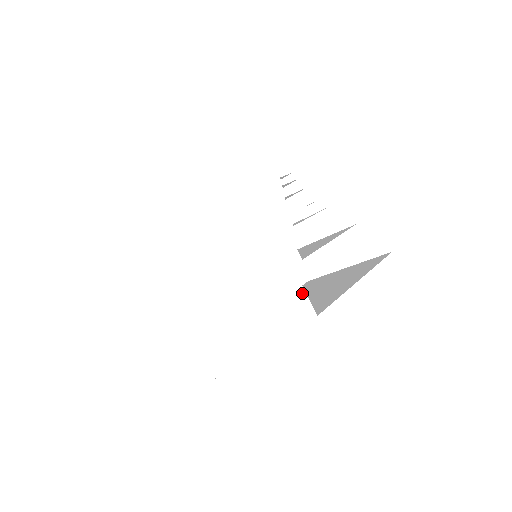
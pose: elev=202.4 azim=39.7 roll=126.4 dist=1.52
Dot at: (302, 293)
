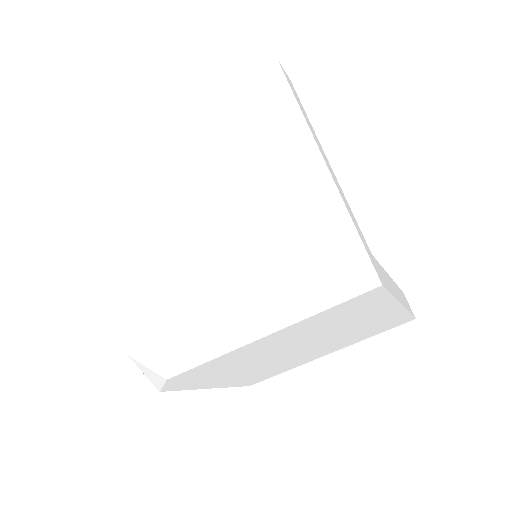
Dot at: (356, 222)
